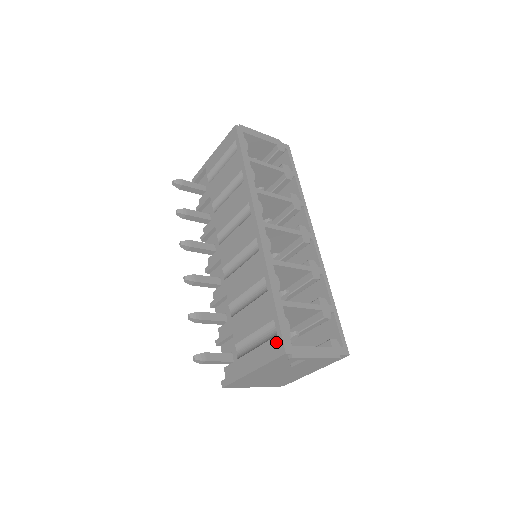
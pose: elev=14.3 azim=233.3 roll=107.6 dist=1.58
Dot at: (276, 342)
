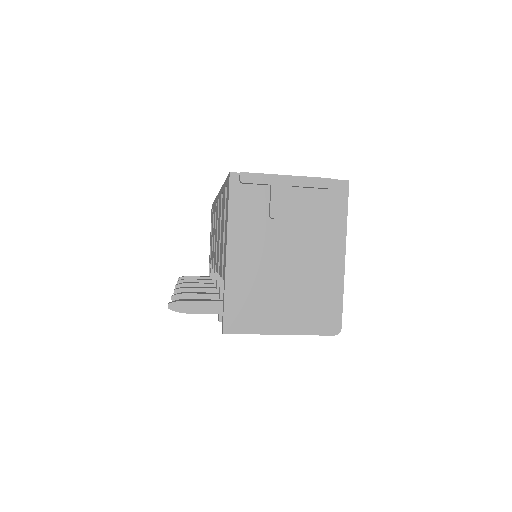
Dot at: (227, 188)
